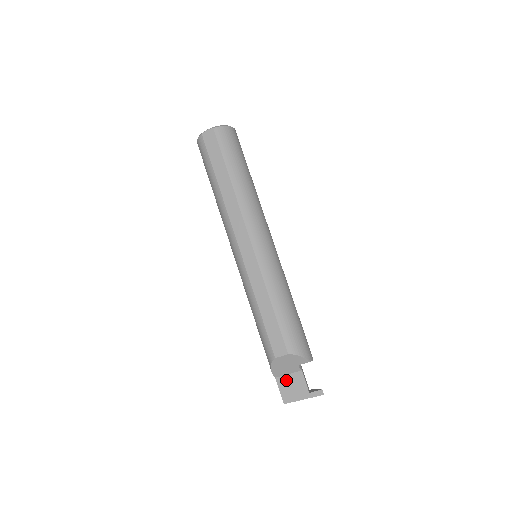
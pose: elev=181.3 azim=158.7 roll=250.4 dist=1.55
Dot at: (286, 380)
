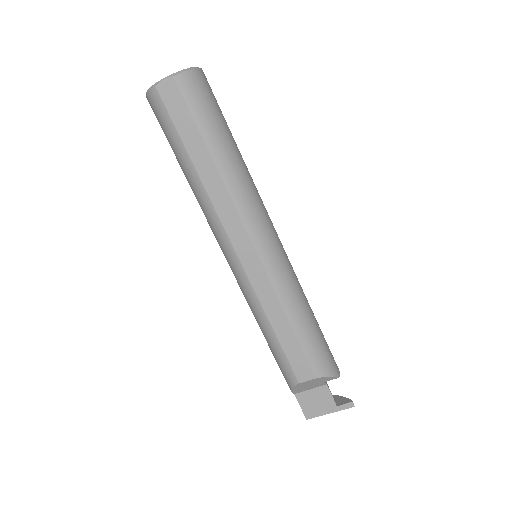
Dot at: (308, 396)
